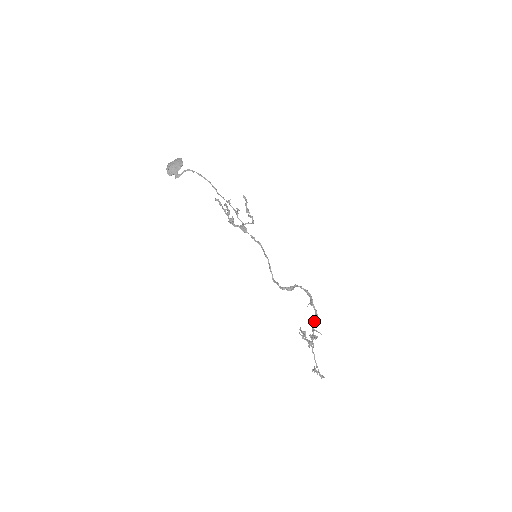
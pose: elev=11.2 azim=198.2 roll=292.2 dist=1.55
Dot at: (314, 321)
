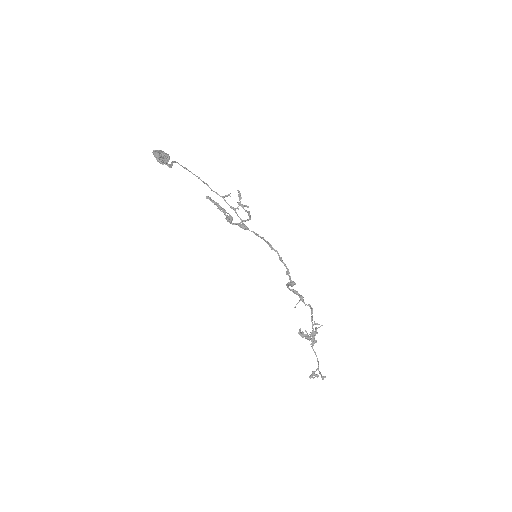
Dot at: (312, 315)
